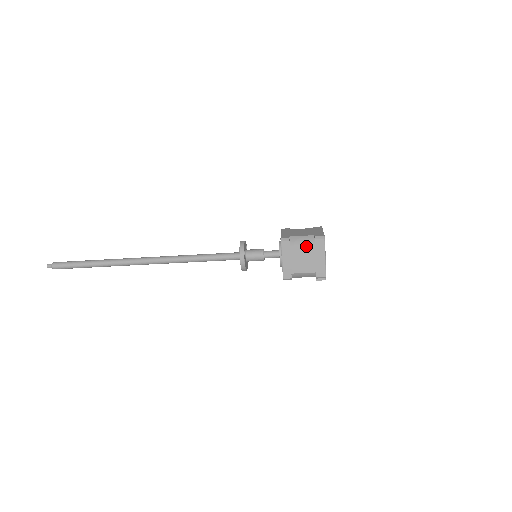
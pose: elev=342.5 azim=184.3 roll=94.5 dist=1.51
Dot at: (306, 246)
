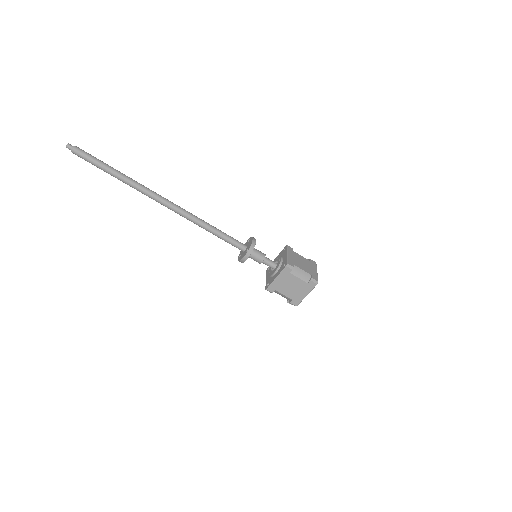
Dot at: (301, 280)
